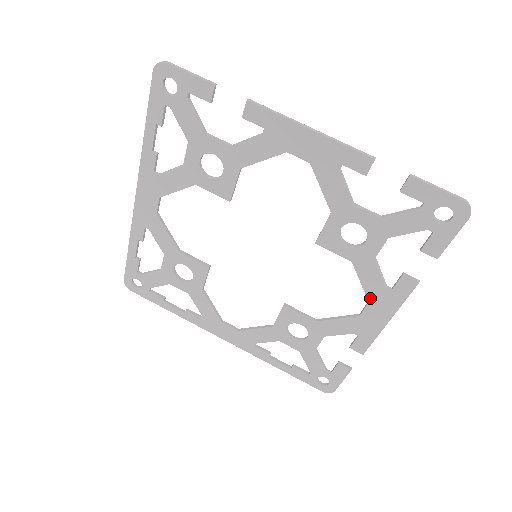
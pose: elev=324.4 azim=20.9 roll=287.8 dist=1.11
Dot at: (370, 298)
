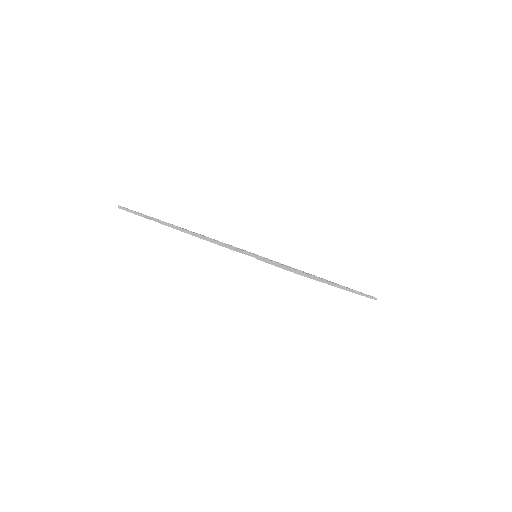
Dot at: occluded
